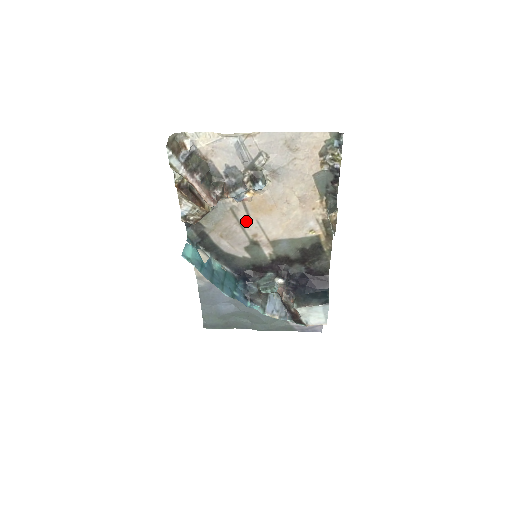
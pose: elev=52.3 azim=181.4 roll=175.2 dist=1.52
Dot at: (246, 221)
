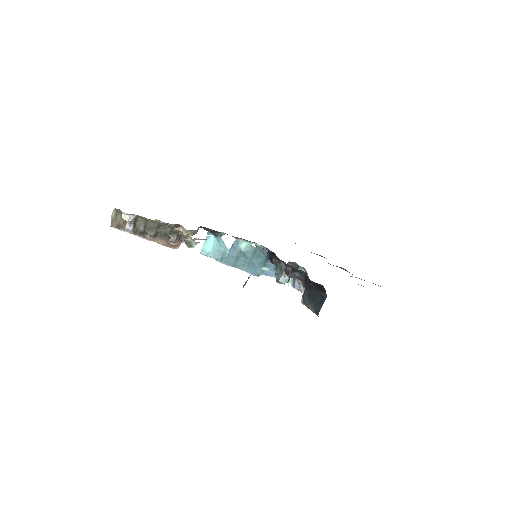
Dot at: occluded
